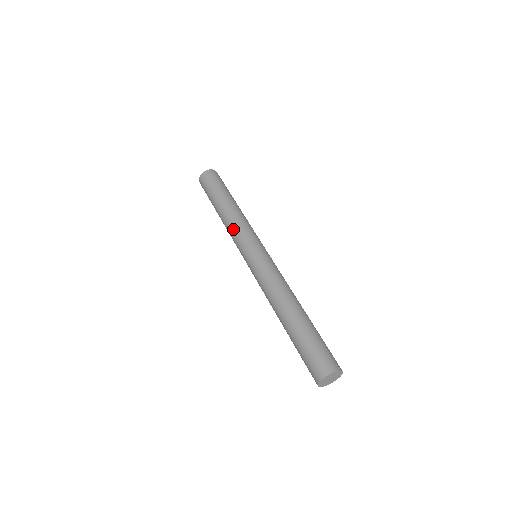
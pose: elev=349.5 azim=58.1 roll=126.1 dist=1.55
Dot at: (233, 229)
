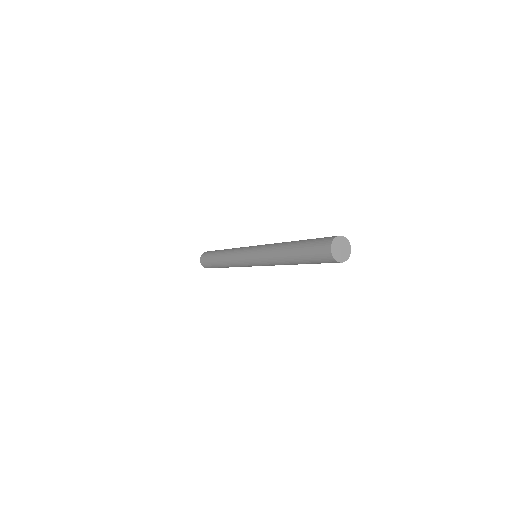
Dot at: (233, 252)
